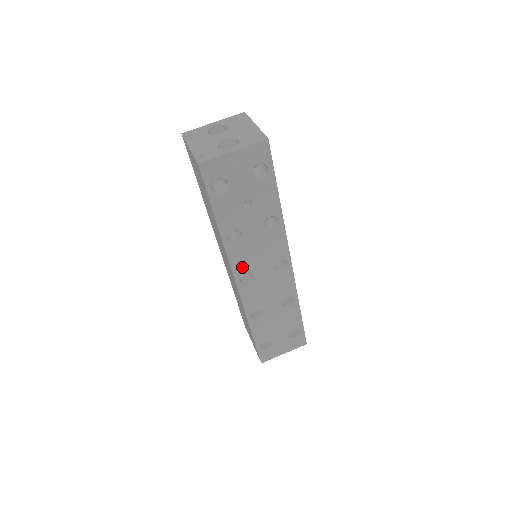
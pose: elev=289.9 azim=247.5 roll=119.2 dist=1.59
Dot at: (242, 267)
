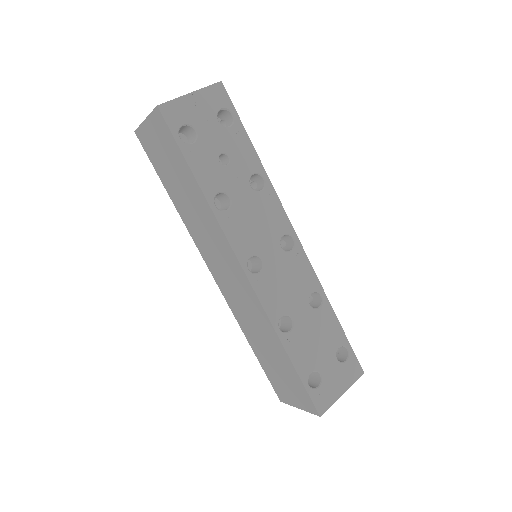
Dot at: (244, 246)
